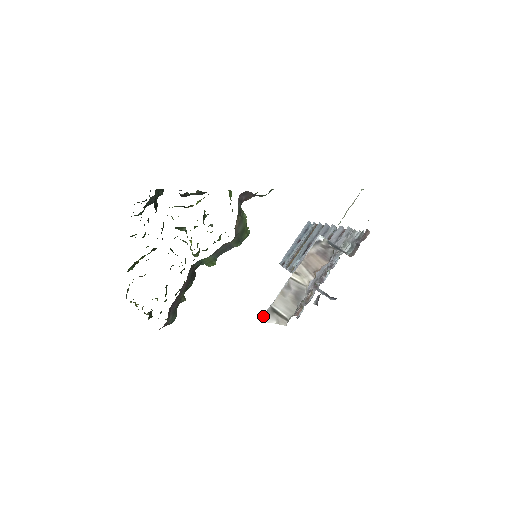
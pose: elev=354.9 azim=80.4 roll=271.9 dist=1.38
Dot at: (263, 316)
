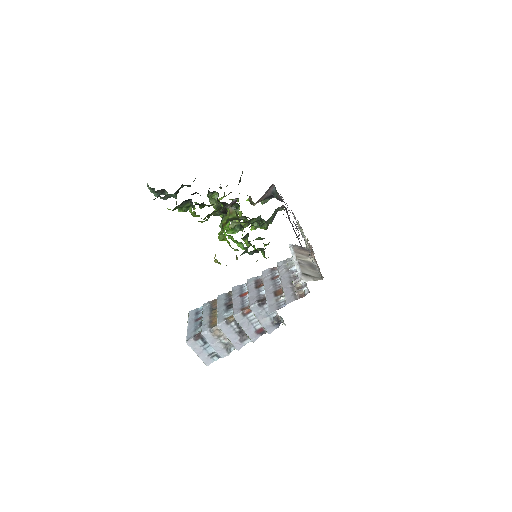
Dot at: (301, 278)
